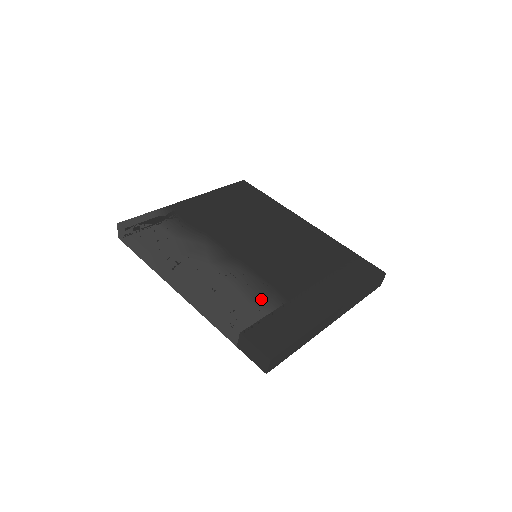
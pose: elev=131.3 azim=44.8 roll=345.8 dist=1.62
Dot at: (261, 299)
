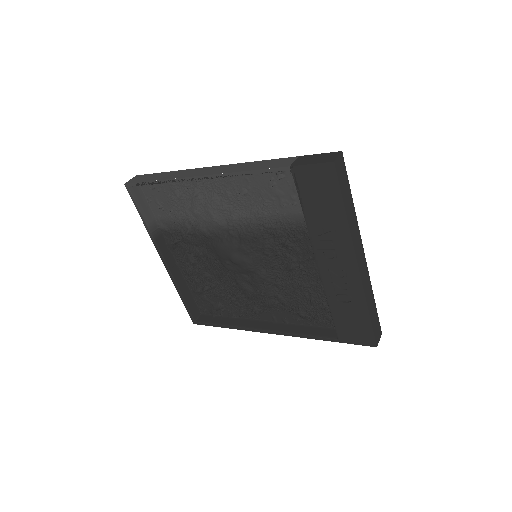
Dot at: occluded
